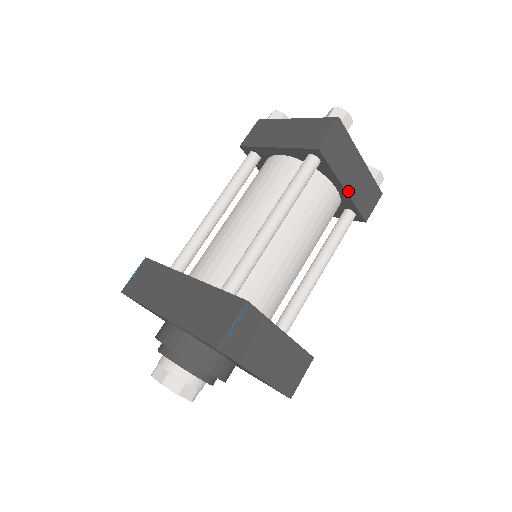
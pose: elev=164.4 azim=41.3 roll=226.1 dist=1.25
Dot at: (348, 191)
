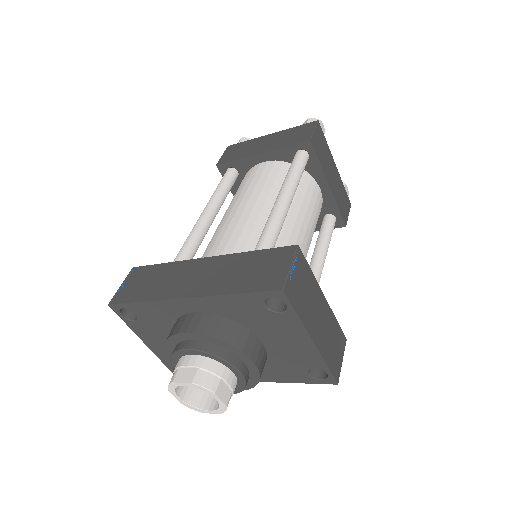
Dot at: (332, 190)
